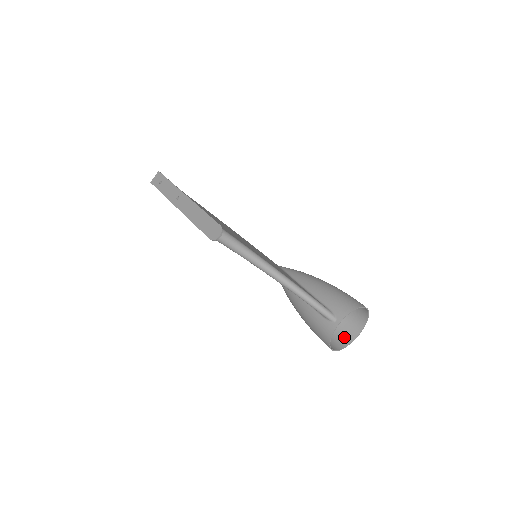
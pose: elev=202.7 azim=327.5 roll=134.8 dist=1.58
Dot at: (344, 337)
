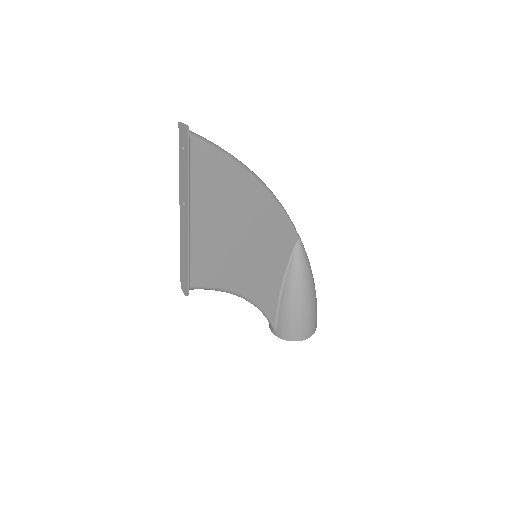
Dot at: occluded
